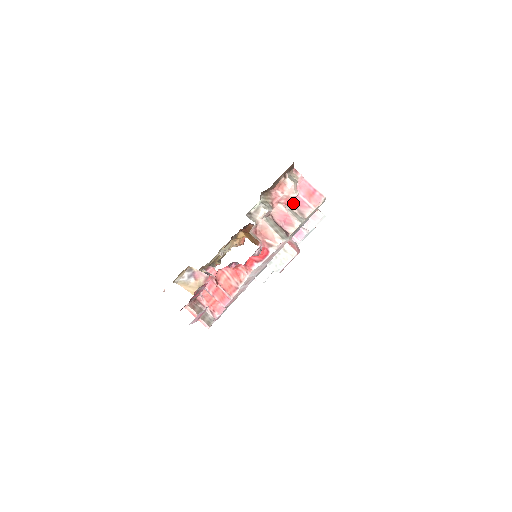
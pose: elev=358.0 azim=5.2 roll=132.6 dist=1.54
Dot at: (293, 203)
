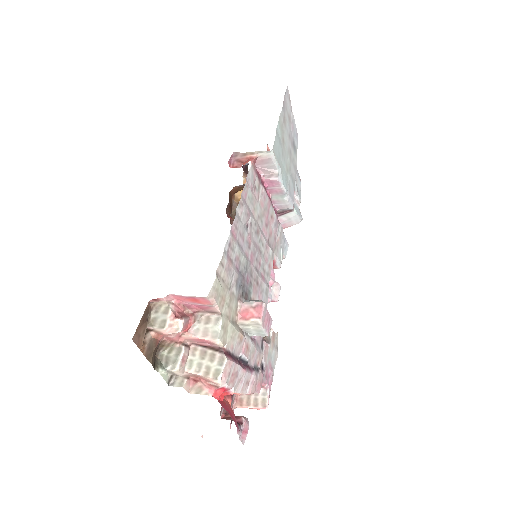
Dot at: (194, 313)
